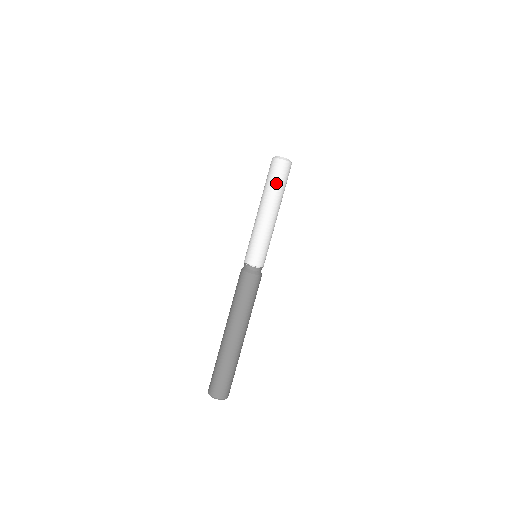
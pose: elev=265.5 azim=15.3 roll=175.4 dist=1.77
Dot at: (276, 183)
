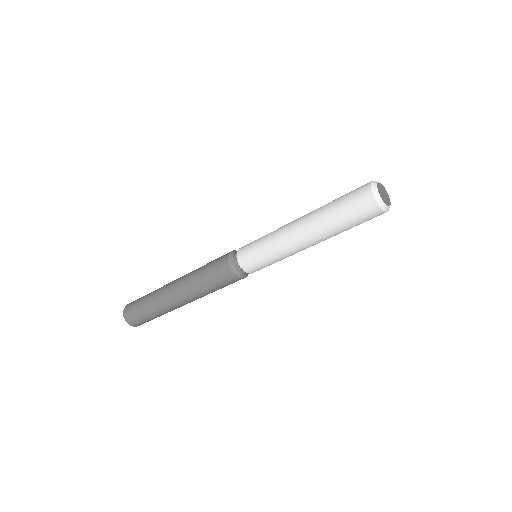
Dot at: occluded
